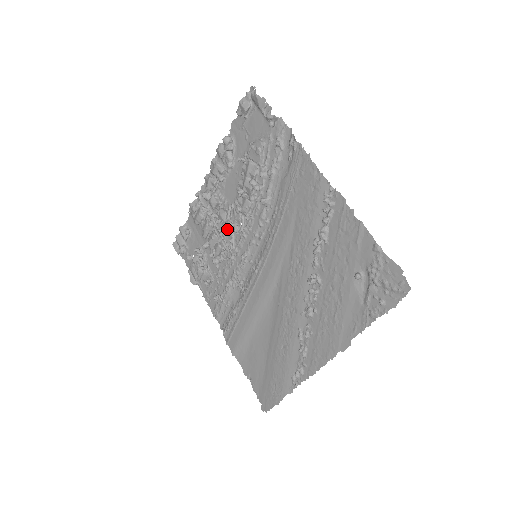
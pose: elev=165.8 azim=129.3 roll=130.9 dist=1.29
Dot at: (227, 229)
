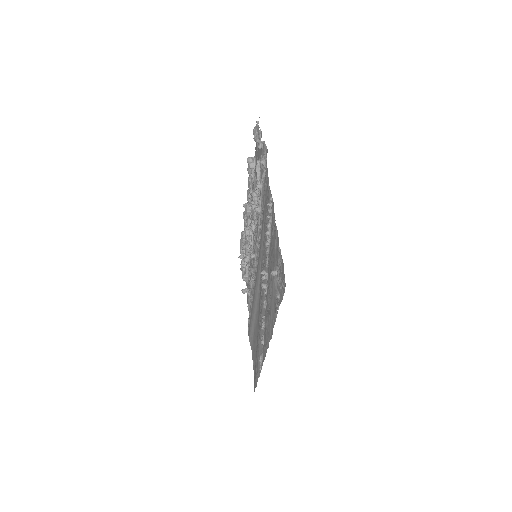
Dot at: occluded
